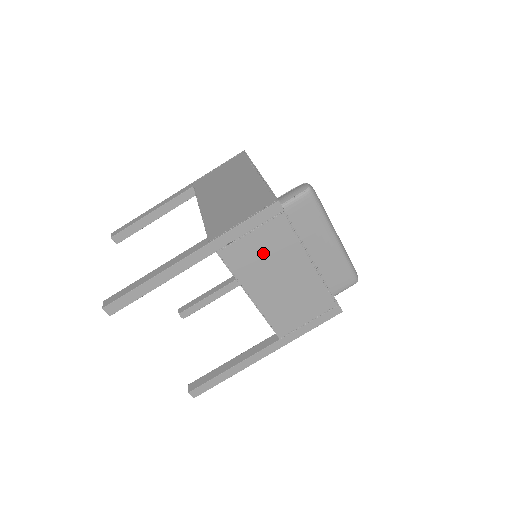
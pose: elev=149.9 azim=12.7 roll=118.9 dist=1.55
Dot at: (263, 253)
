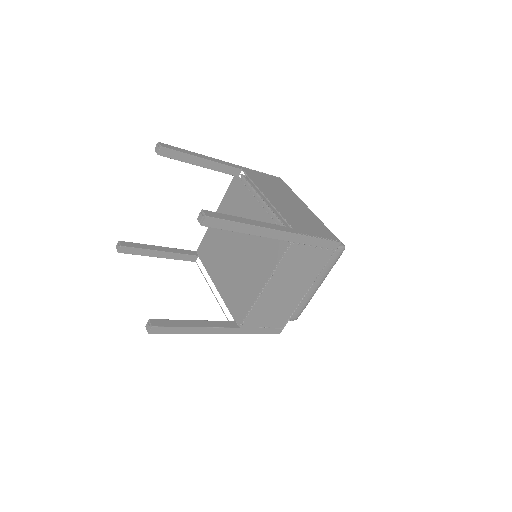
Dot at: (303, 265)
